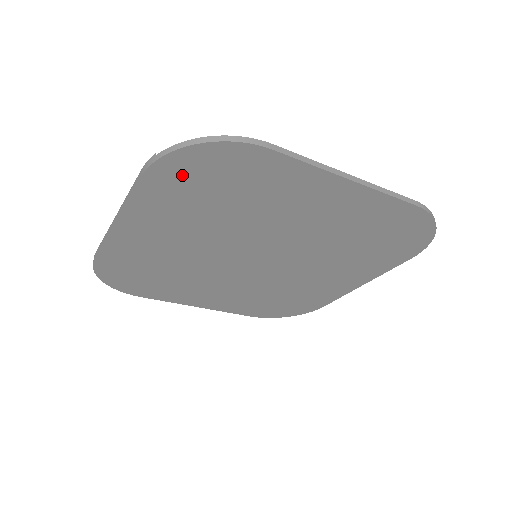
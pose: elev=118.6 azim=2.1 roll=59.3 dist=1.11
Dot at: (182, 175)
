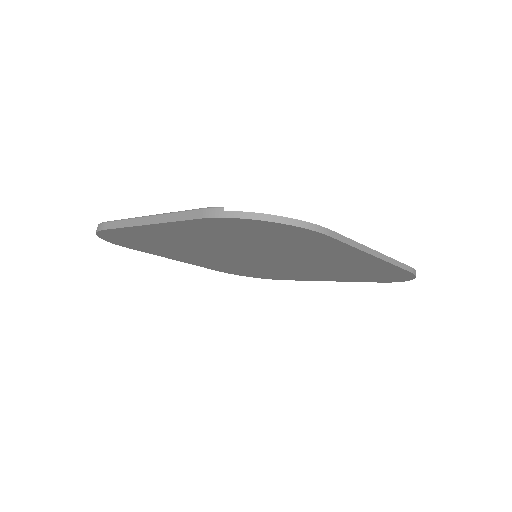
Dot at: (238, 226)
